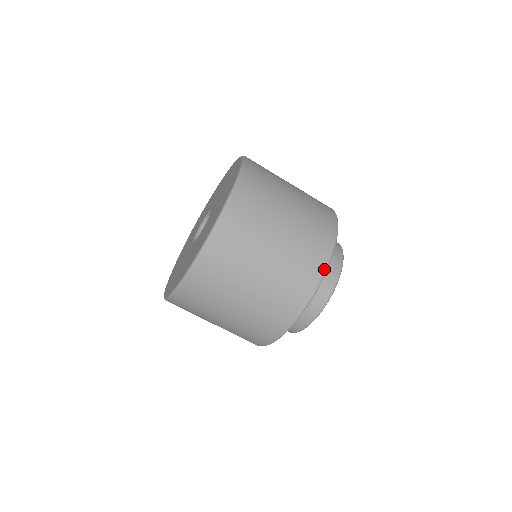
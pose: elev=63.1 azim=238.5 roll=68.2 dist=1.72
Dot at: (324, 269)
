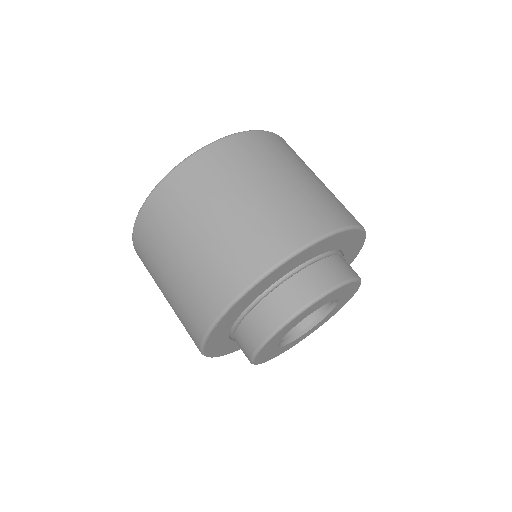
Dot at: (358, 224)
